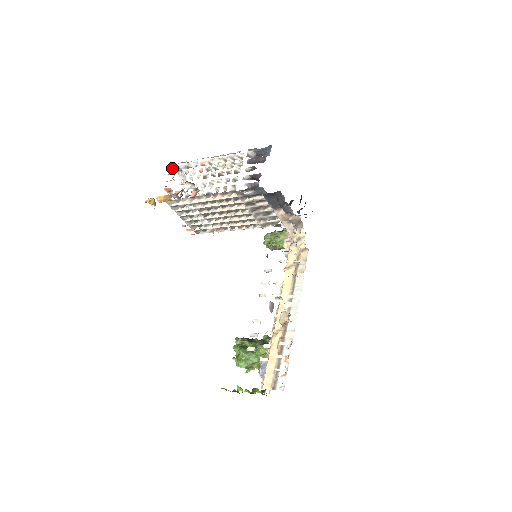
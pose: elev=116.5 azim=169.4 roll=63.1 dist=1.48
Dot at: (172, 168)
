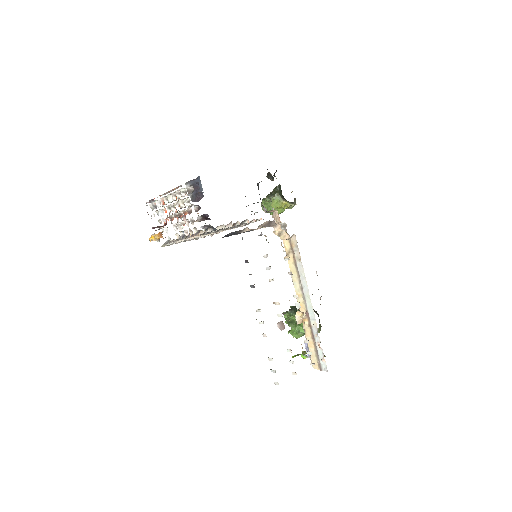
Dot at: occluded
